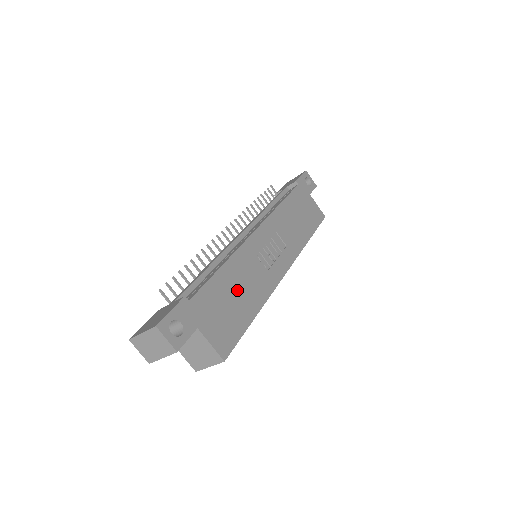
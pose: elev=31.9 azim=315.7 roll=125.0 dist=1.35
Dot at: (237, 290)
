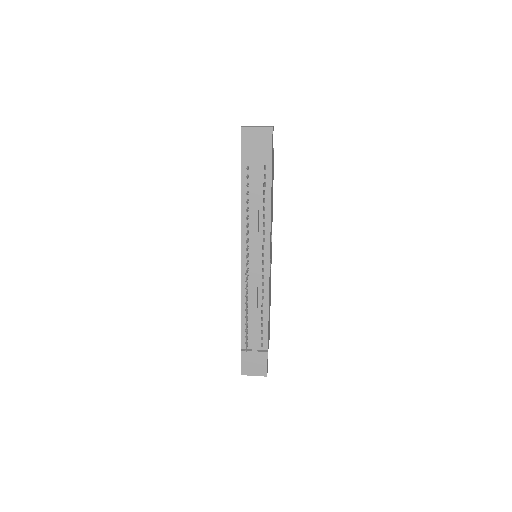
Dot at: occluded
